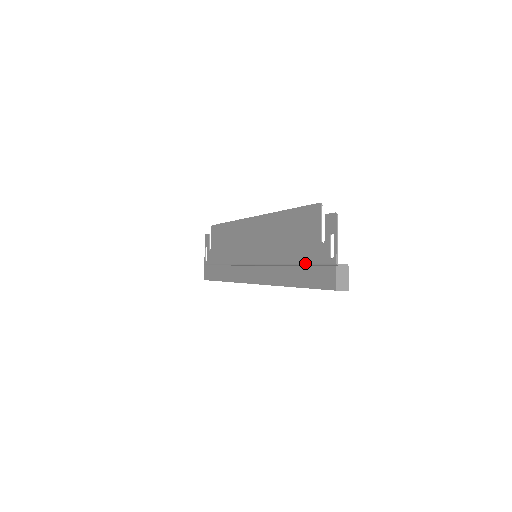
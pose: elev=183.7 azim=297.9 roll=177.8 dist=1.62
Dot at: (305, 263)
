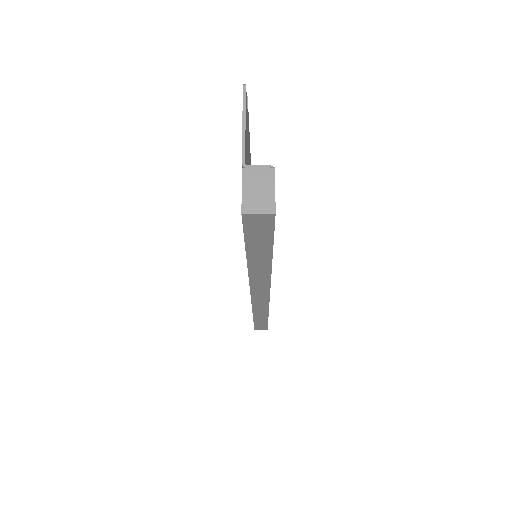
Dot at: occluded
